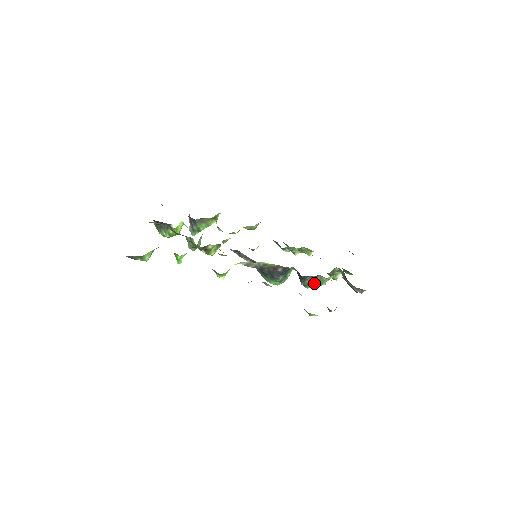
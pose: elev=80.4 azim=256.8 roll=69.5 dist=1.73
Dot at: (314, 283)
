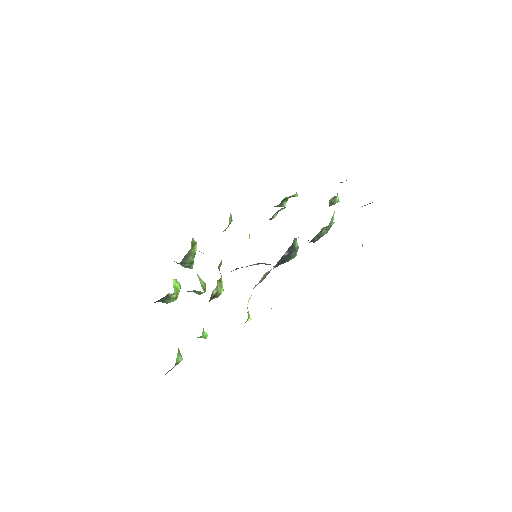
Dot at: (324, 233)
